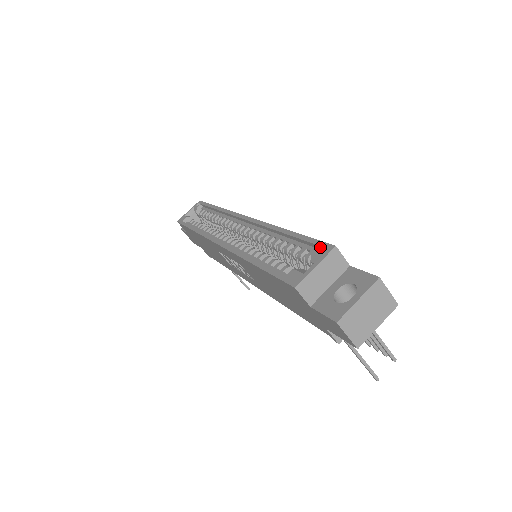
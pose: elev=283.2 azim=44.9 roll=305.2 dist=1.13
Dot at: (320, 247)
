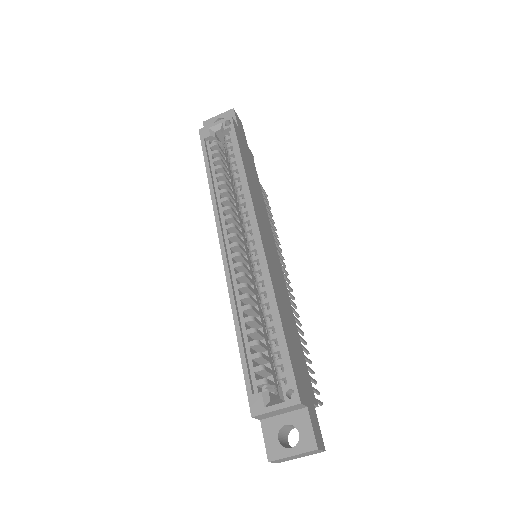
Dot at: (290, 388)
